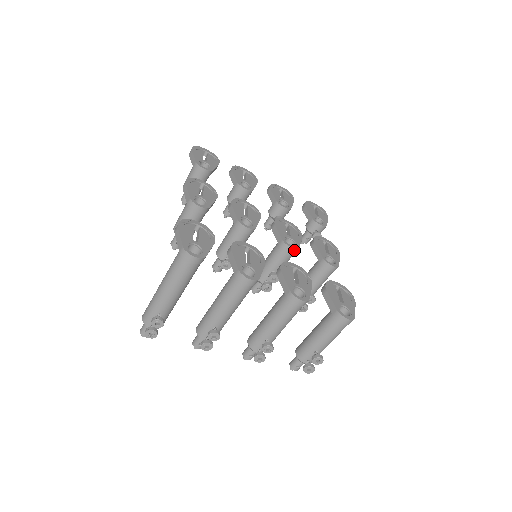
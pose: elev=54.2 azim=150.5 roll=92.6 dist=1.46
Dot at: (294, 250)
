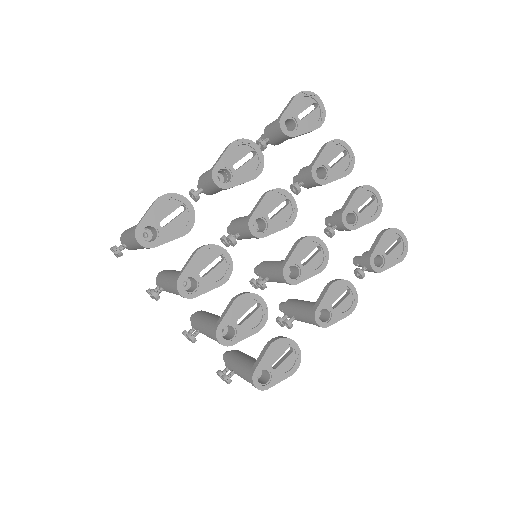
Dot at: (288, 283)
